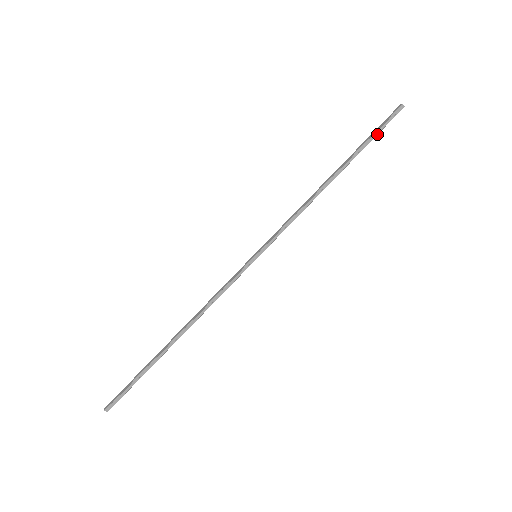
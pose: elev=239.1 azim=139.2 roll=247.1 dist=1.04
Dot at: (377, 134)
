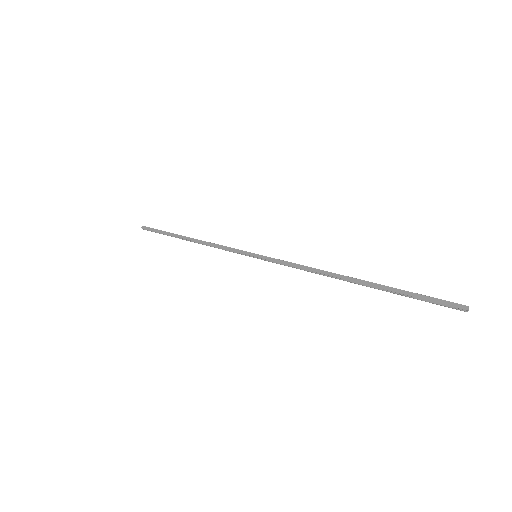
Dot at: (415, 298)
